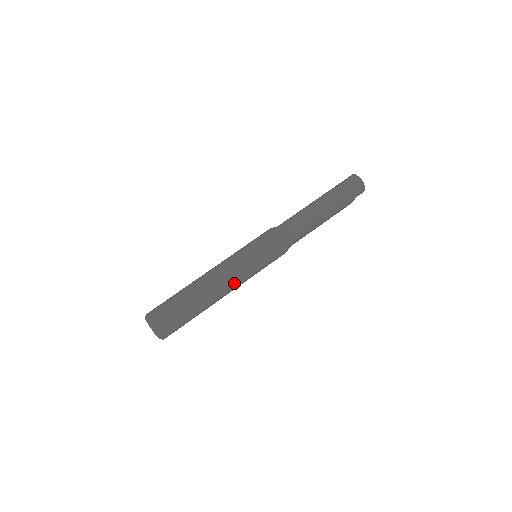
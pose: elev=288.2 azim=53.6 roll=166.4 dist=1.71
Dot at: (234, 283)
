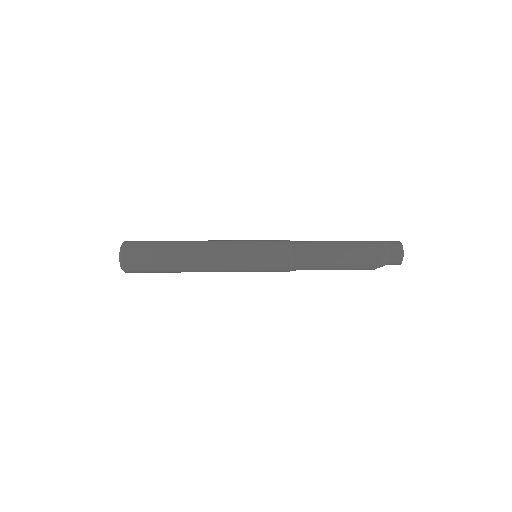
Dot at: (218, 244)
